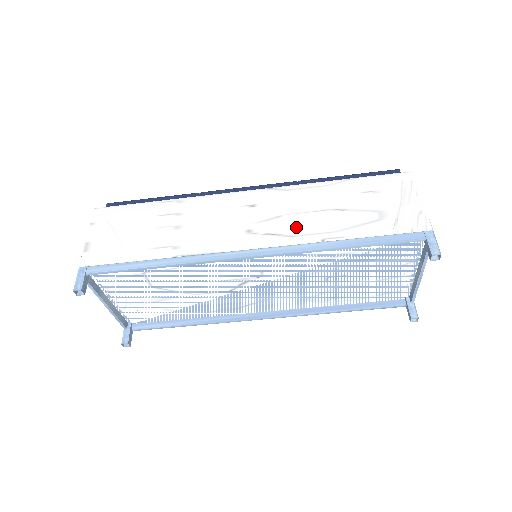
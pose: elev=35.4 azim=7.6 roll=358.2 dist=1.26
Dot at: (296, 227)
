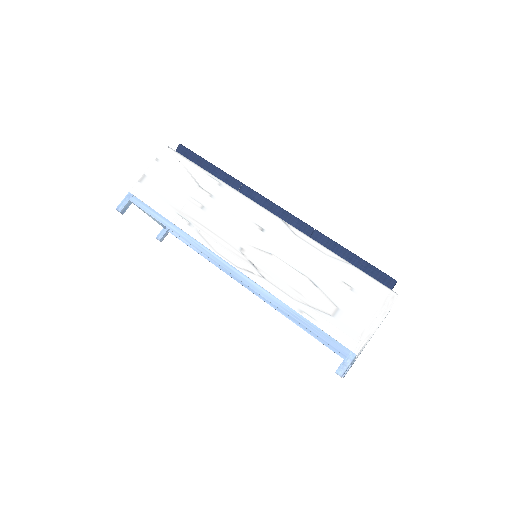
Dot at: (273, 273)
